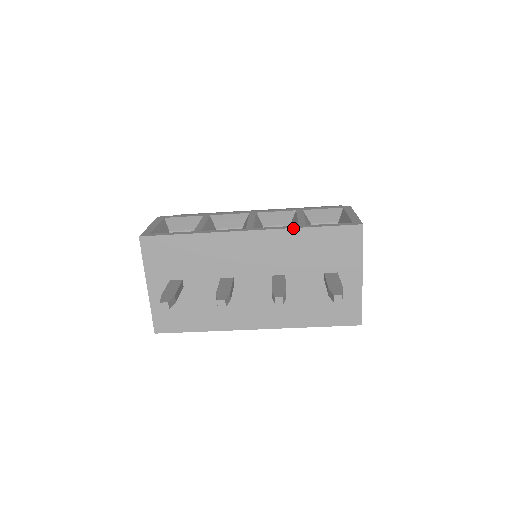
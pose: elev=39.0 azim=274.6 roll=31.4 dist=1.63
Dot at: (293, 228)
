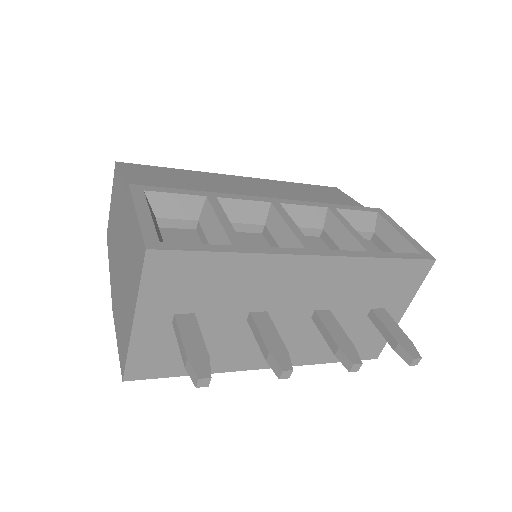
Dot at: (366, 257)
